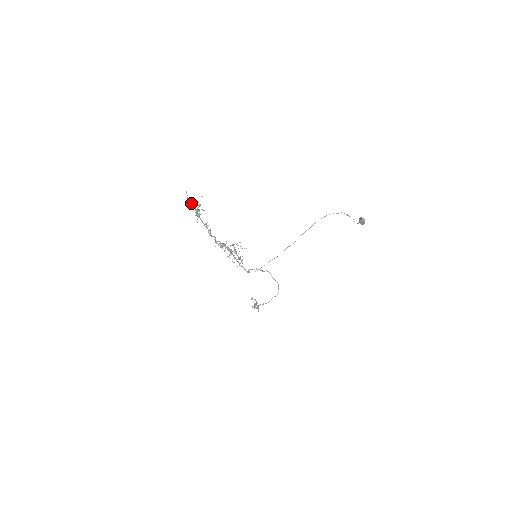
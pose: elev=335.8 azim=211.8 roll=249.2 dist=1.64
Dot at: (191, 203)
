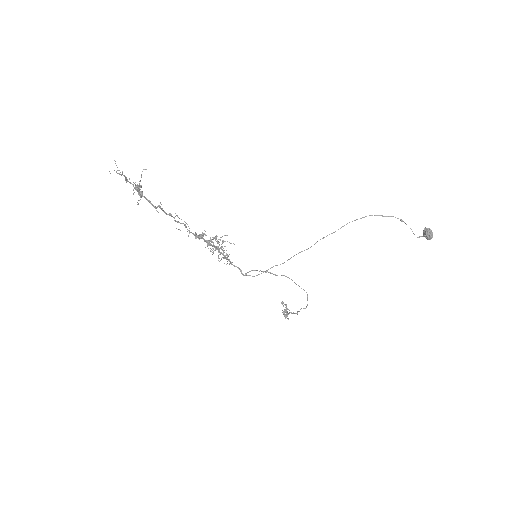
Dot at: (125, 177)
